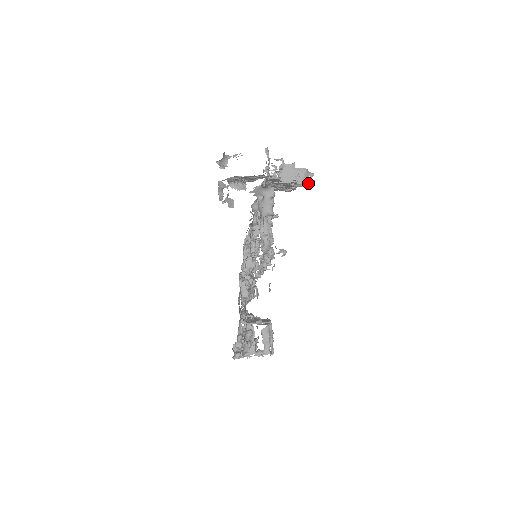
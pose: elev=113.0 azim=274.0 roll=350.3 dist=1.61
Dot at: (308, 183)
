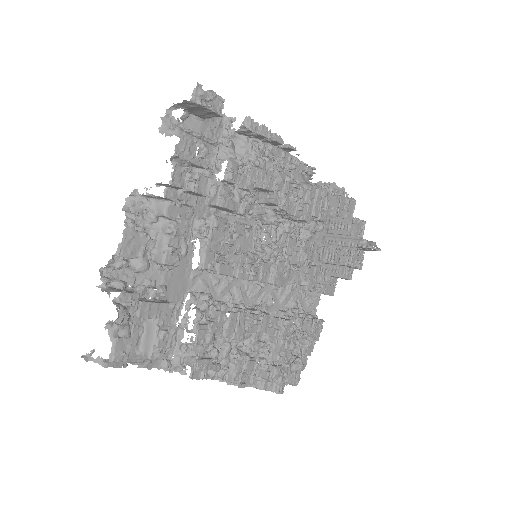
Dot at: (368, 245)
